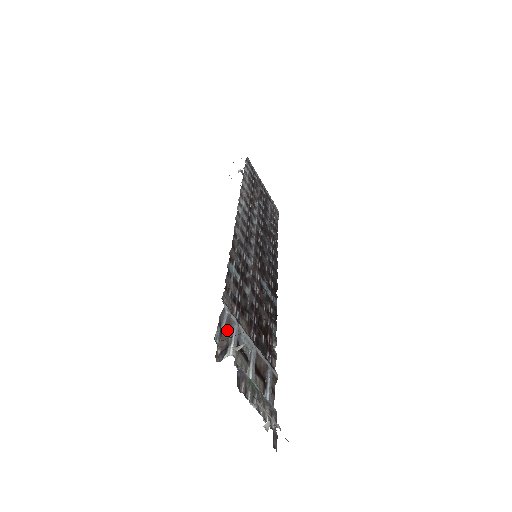
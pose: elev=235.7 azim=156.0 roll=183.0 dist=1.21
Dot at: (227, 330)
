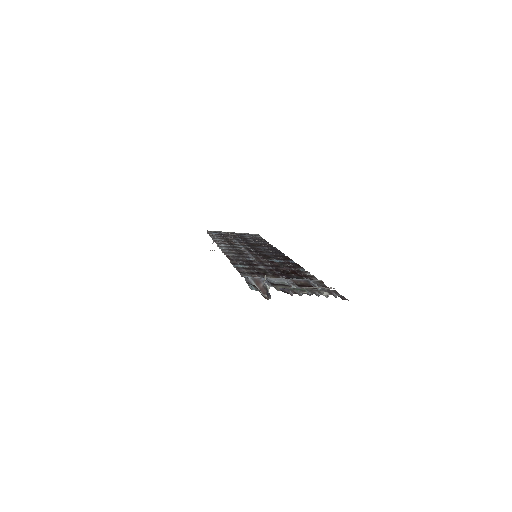
Dot at: (259, 285)
